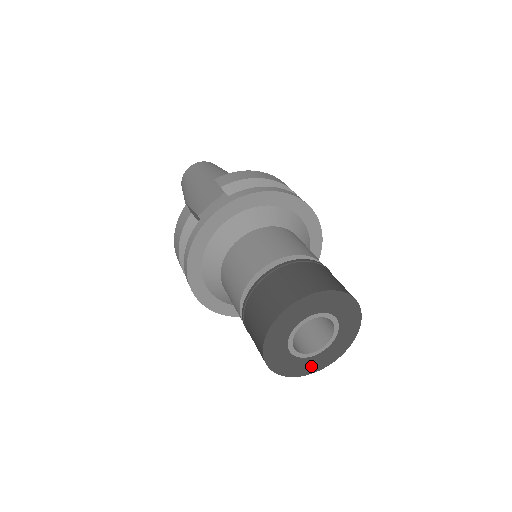
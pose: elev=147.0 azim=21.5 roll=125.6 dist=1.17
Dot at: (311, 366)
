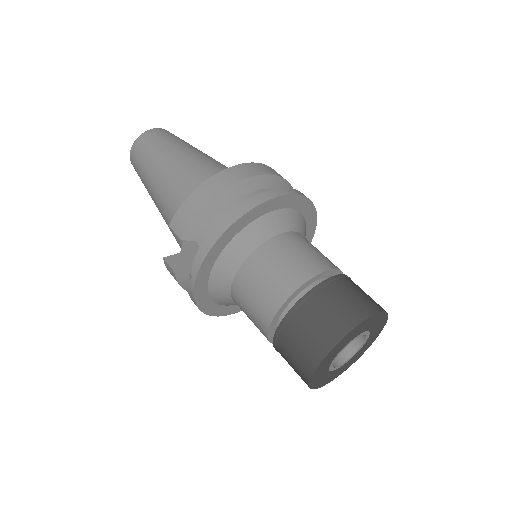
Dot at: (360, 353)
